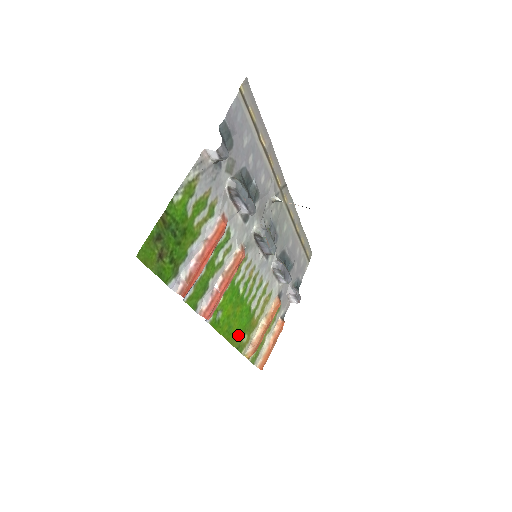
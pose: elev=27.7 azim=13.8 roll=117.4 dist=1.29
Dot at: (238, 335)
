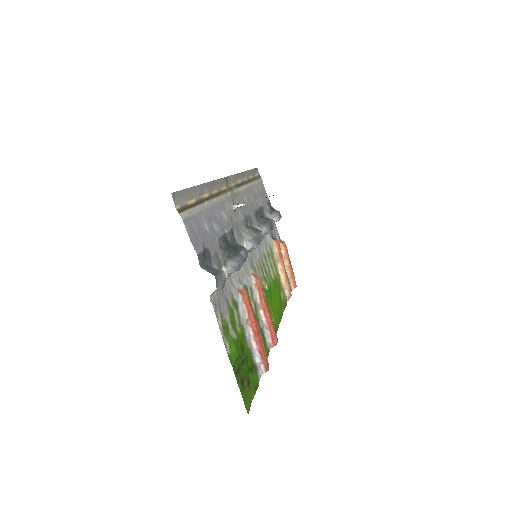
Dot at: (280, 303)
